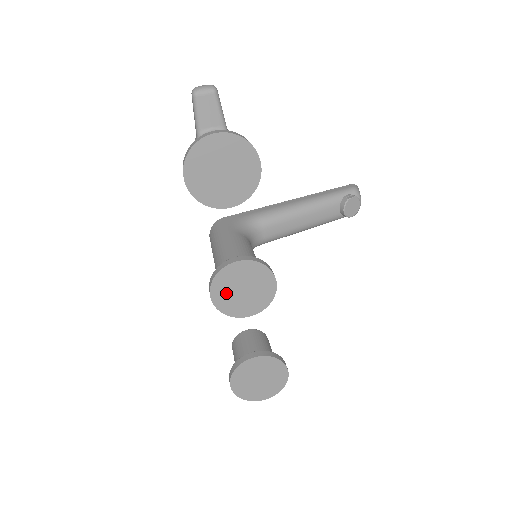
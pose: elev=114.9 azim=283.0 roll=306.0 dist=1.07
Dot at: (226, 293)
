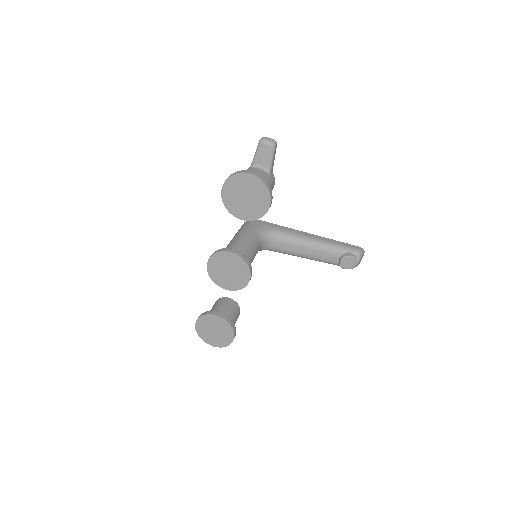
Dot at: (217, 267)
